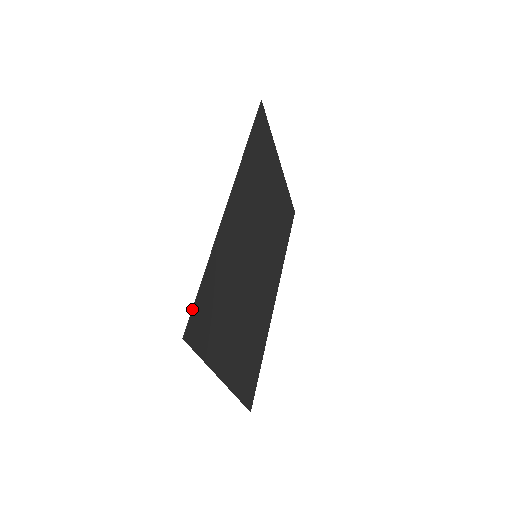
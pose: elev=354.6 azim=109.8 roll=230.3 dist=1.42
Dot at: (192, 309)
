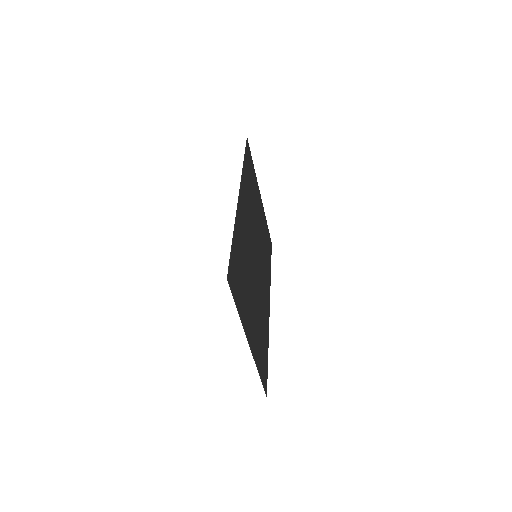
Dot at: (229, 260)
